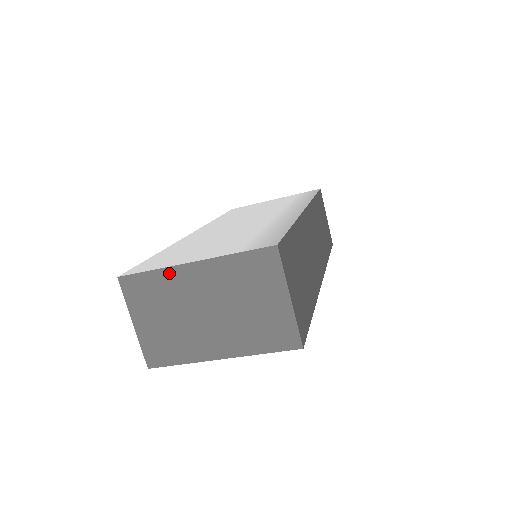
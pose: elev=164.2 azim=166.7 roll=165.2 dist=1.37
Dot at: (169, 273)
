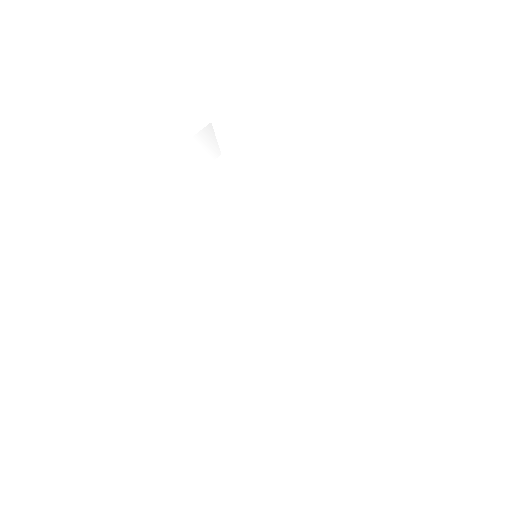
Dot at: occluded
